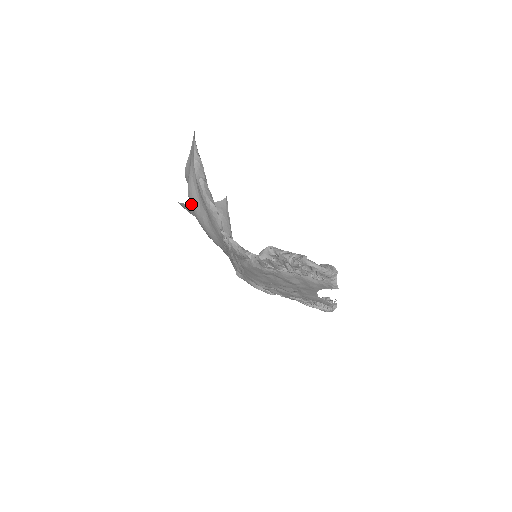
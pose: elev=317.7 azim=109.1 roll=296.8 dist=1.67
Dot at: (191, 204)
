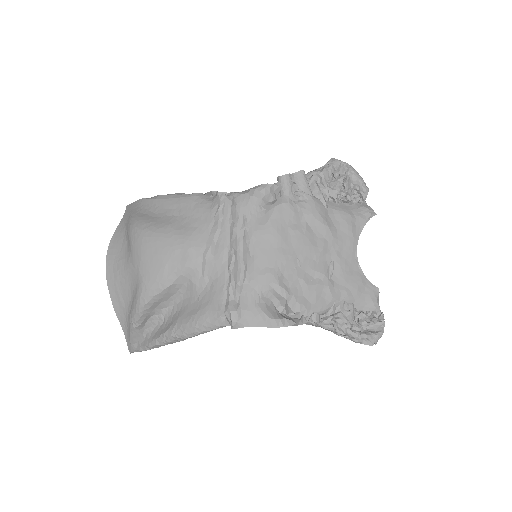
Dot at: (142, 229)
